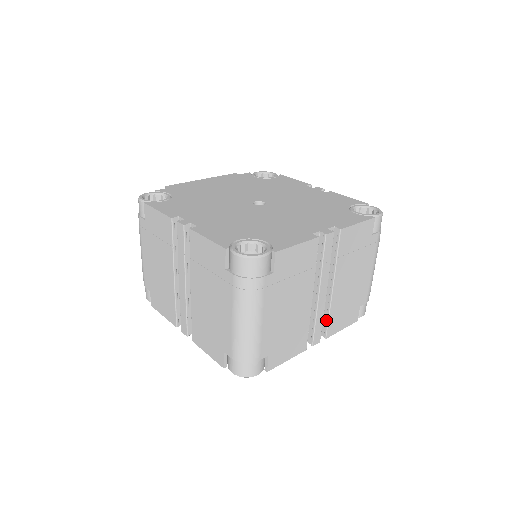
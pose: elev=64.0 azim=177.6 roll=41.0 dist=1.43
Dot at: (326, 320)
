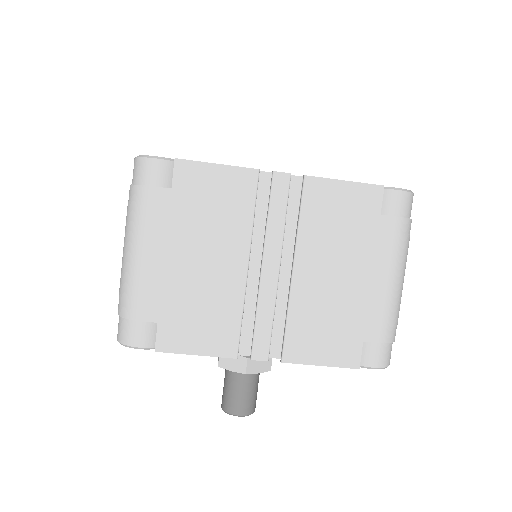
Dot at: (284, 328)
